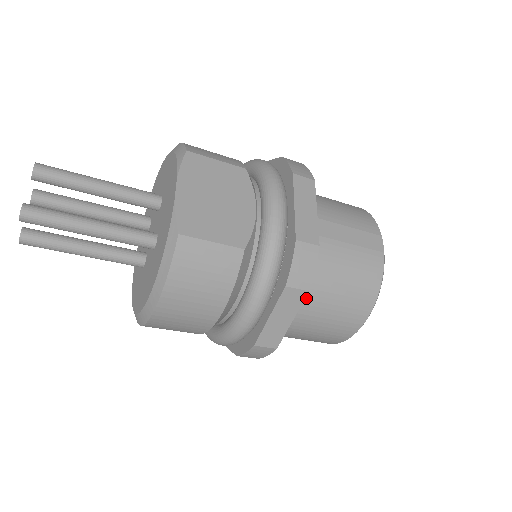
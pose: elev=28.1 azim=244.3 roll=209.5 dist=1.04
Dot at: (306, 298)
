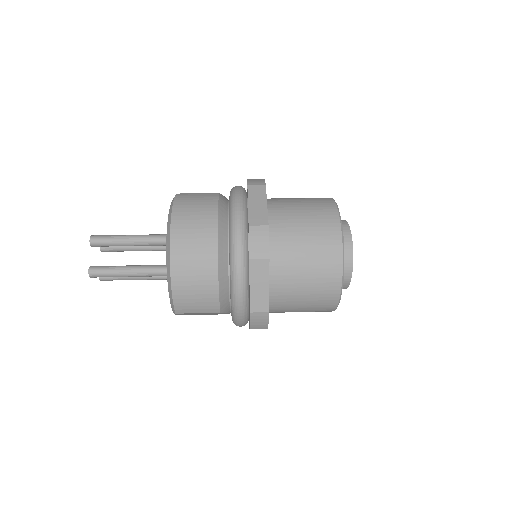
Dot at: occluded
